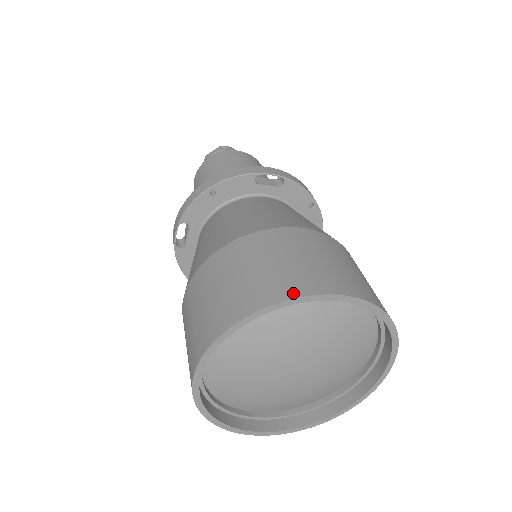
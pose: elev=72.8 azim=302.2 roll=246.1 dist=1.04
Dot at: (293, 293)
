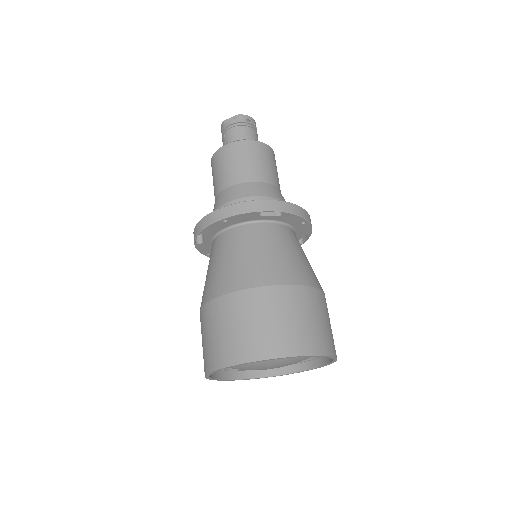
Dot at: (269, 355)
